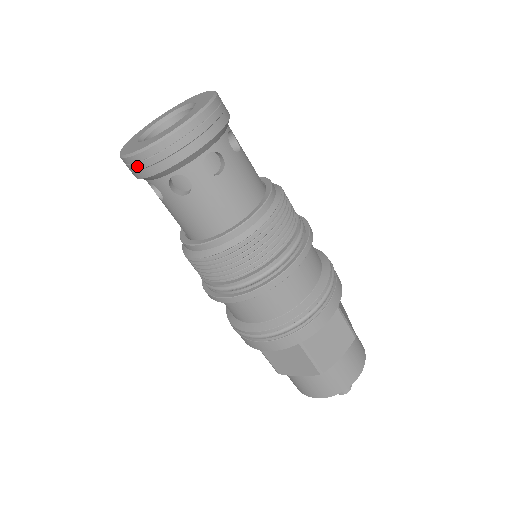
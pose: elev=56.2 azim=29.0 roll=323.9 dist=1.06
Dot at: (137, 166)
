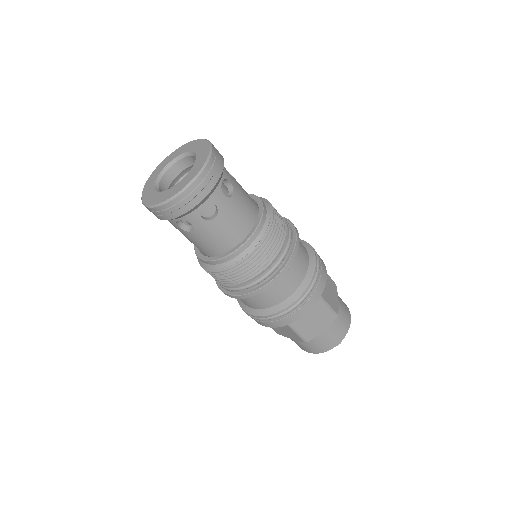
Dot at: (152, 212)
